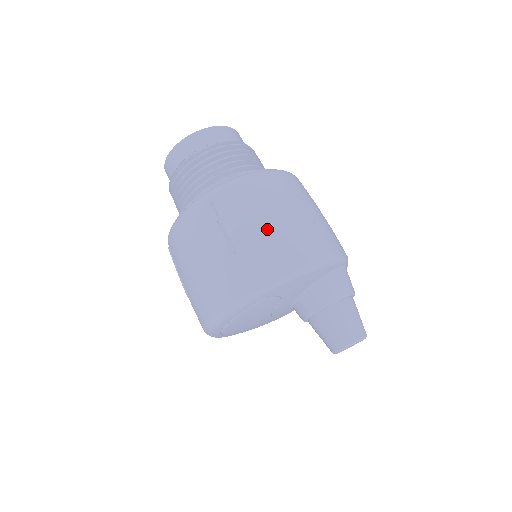
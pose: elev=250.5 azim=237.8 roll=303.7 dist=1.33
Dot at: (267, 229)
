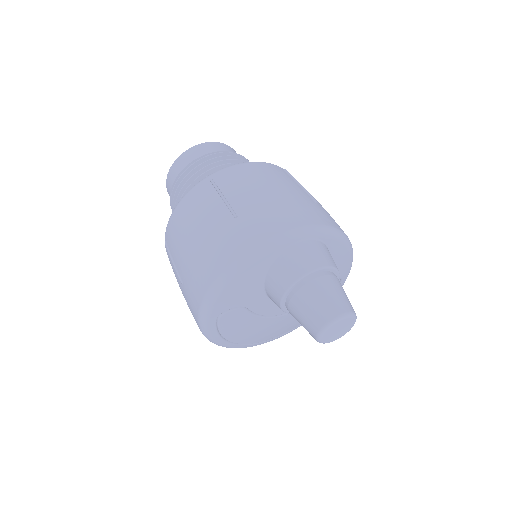
Dot at: (192, 251)
